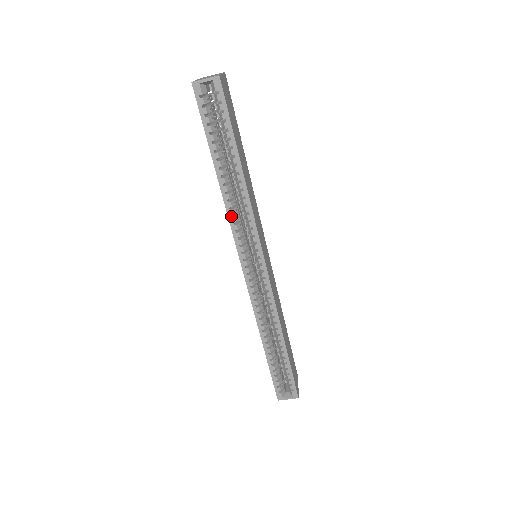
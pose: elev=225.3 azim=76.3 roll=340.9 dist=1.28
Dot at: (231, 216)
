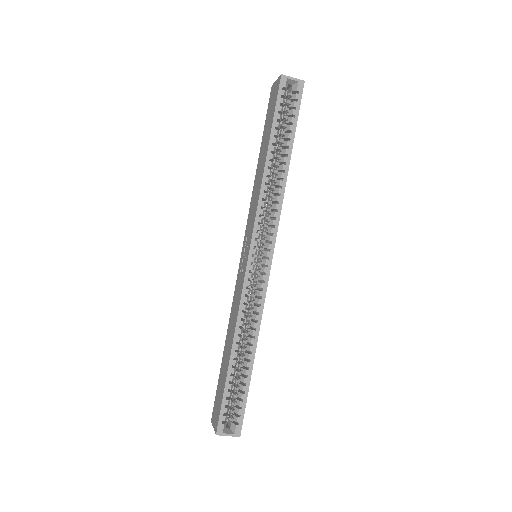
Dot at: occluded
